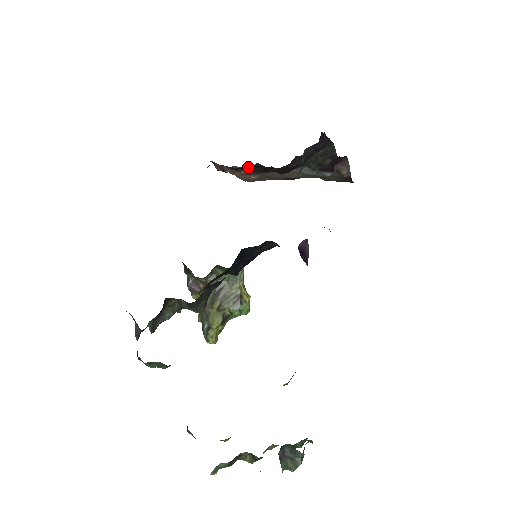
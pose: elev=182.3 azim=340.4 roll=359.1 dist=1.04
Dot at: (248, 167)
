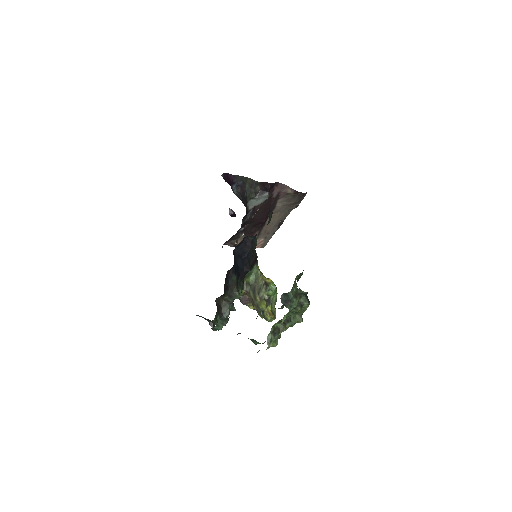
Dot at: (246, 233)
